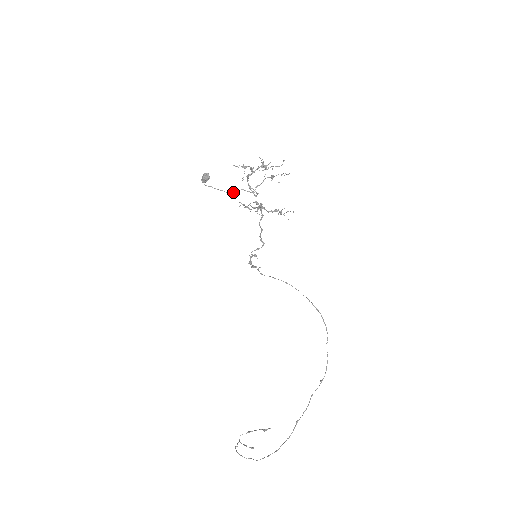
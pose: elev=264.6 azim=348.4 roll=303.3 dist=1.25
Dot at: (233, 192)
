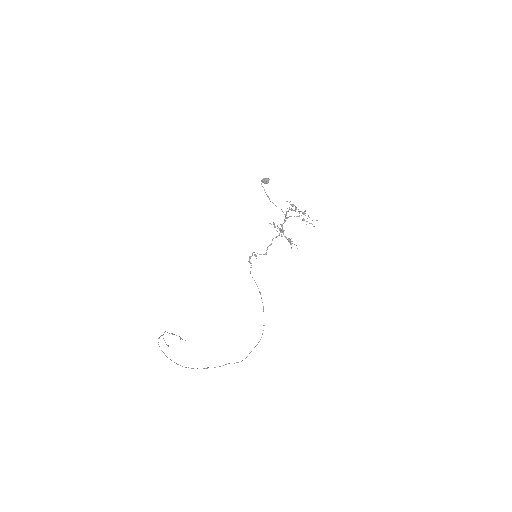
Dot at: occluded
